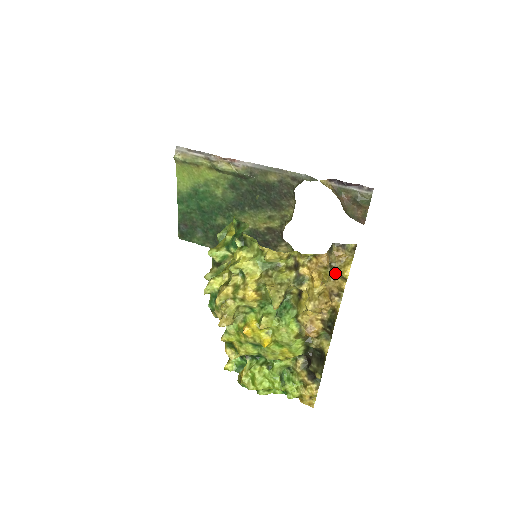
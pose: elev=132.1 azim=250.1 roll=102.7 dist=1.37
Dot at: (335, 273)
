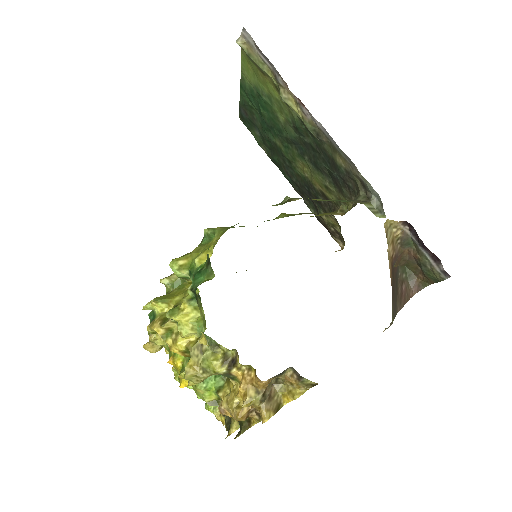
Dot at: (271, 395)
